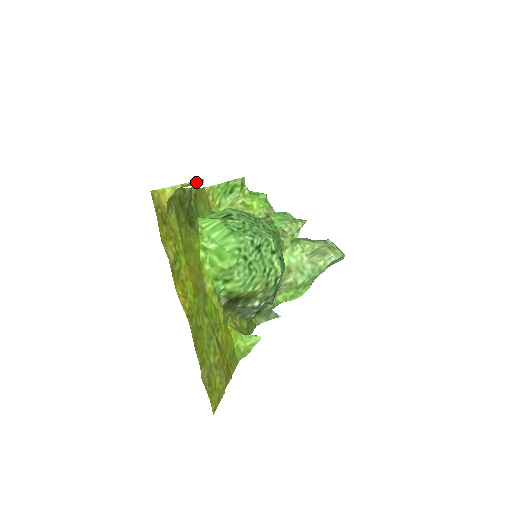
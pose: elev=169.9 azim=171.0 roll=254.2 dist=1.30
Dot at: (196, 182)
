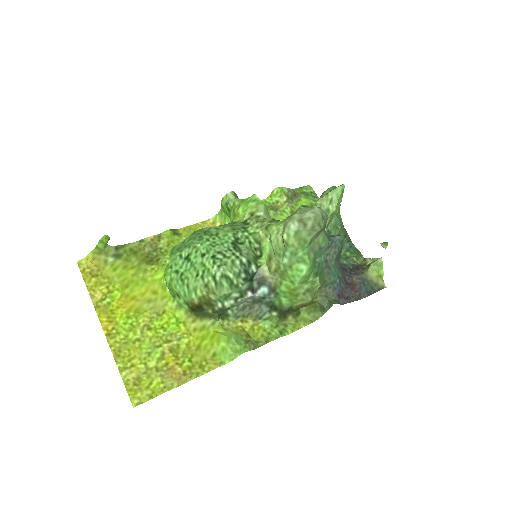
Dot at: (102, 240)
